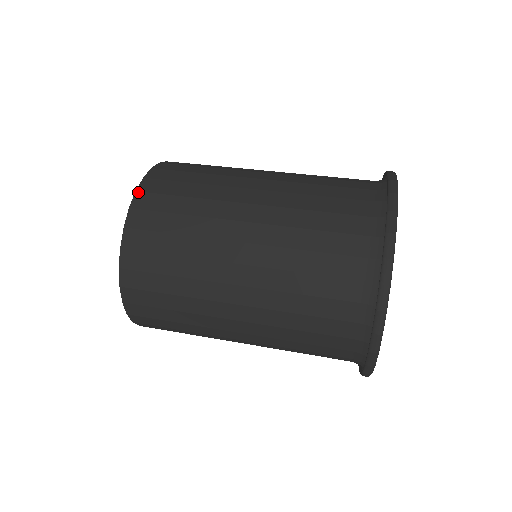
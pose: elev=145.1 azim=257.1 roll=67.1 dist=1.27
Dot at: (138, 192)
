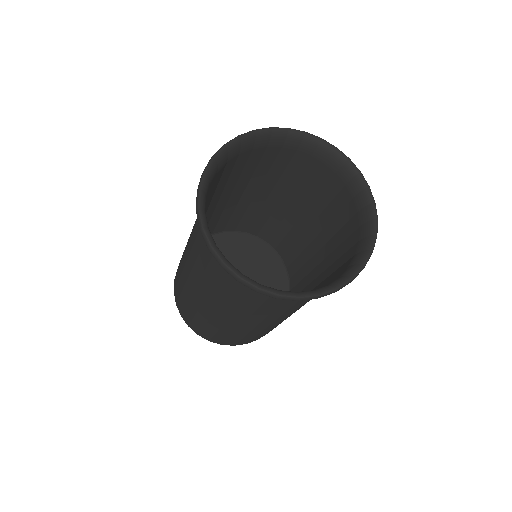
Dot at: occluded
